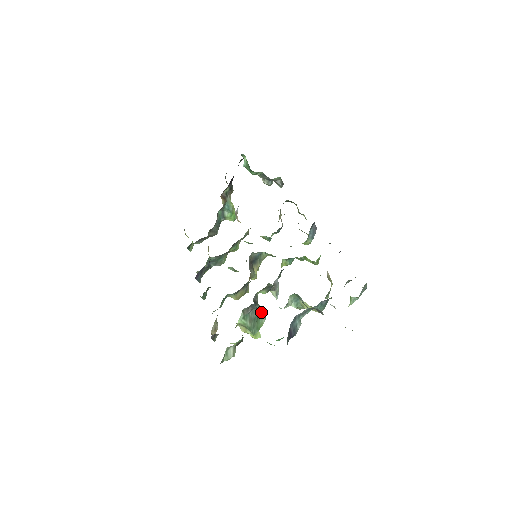
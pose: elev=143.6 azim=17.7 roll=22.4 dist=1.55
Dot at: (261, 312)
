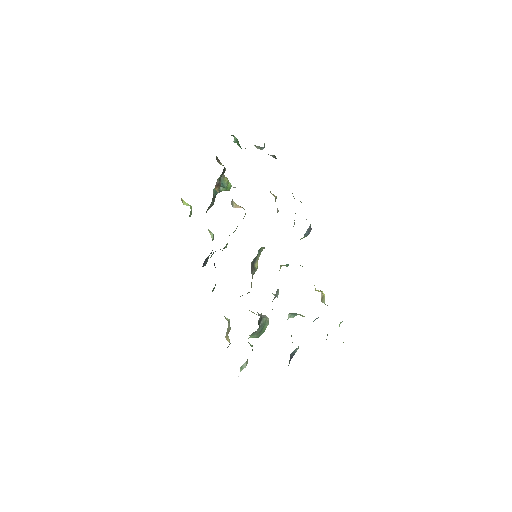
Dot at: (265, 321)
